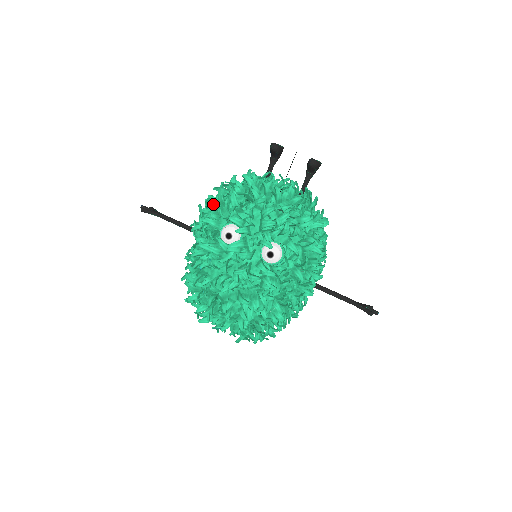
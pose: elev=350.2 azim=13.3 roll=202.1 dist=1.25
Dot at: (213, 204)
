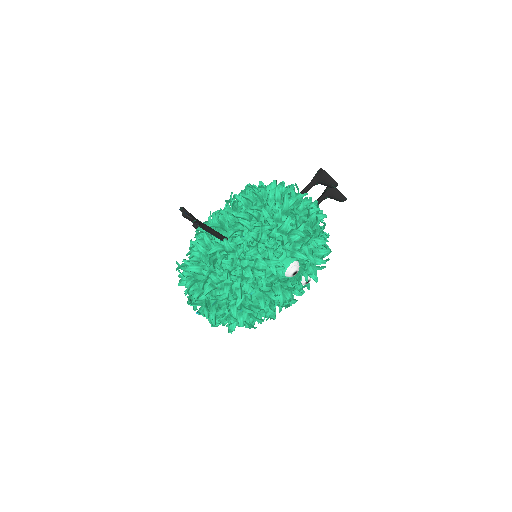
Dot at: (281, 236)
